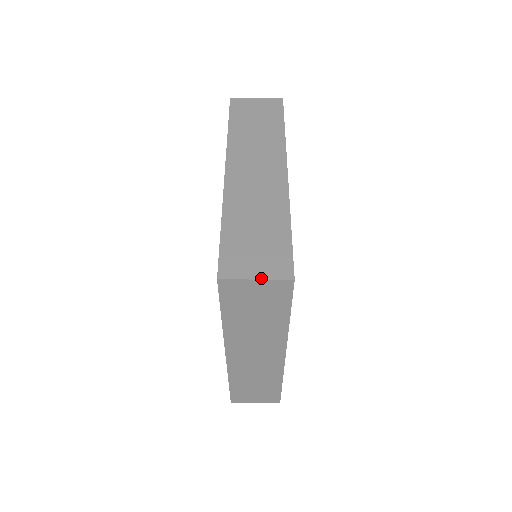
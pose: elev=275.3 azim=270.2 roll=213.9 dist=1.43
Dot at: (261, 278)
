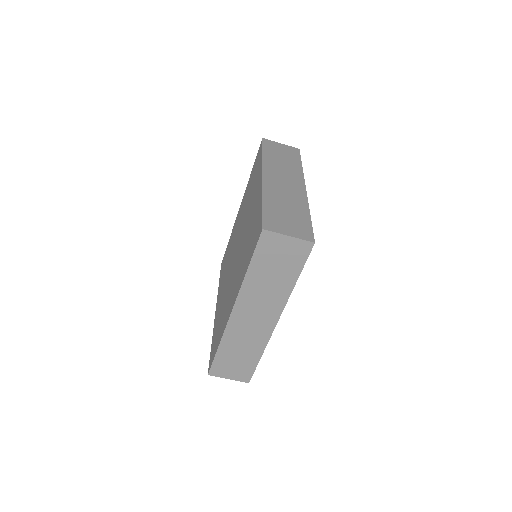
Dot at: (231, 379)
